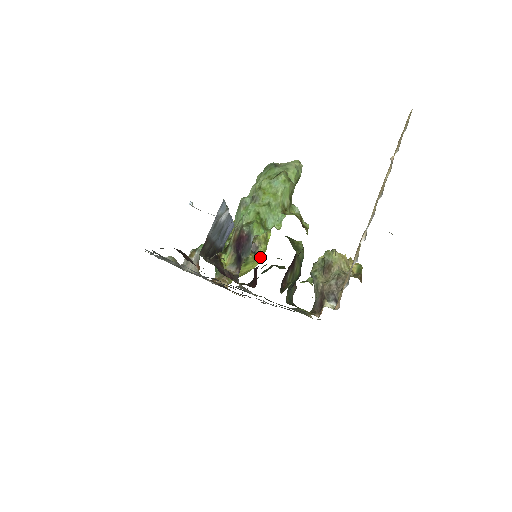
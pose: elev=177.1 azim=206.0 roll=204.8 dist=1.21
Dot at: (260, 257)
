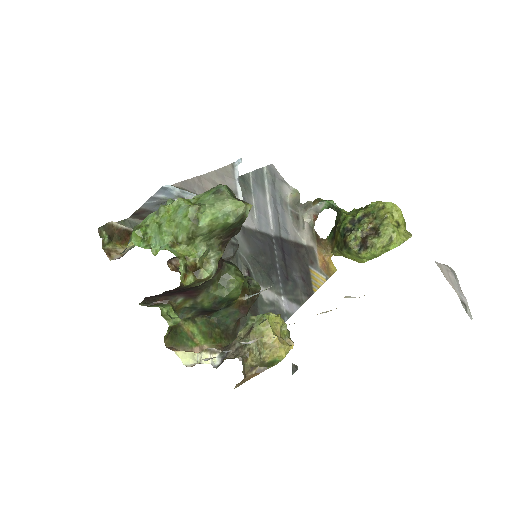
Dot at: (366, 258)
